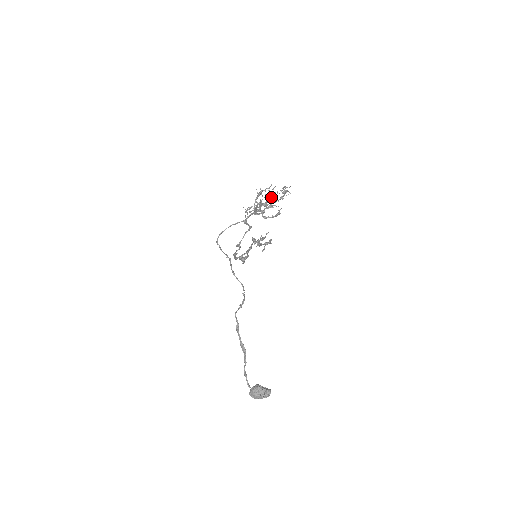
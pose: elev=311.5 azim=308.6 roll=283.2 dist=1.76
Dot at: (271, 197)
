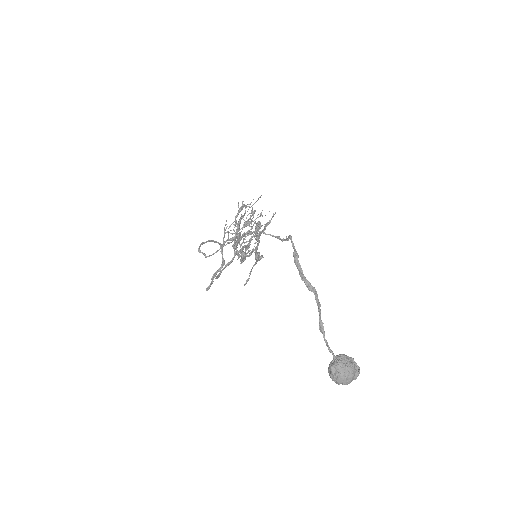
Dot at: (255, 210)
